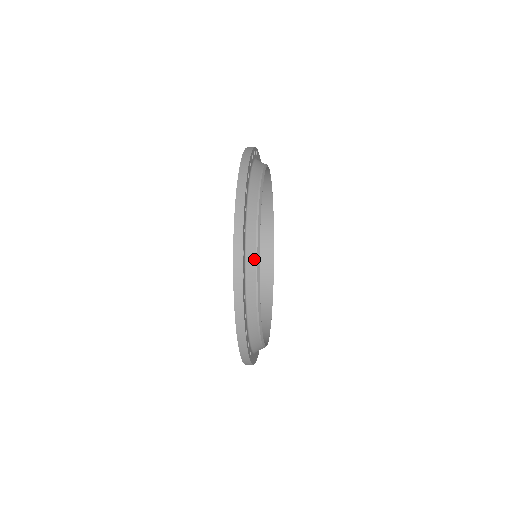
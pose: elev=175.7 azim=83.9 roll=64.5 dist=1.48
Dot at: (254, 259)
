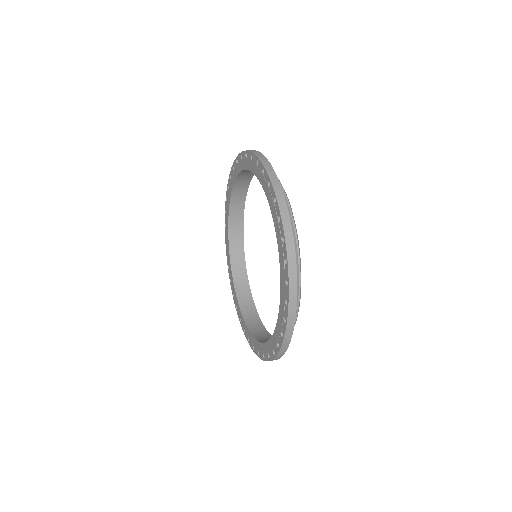
Dot at: (296, 245)
